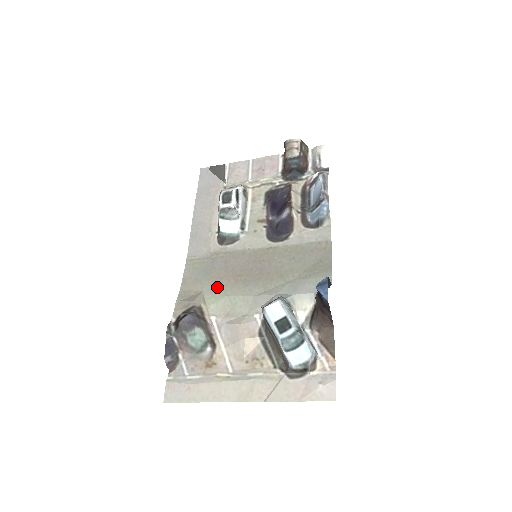
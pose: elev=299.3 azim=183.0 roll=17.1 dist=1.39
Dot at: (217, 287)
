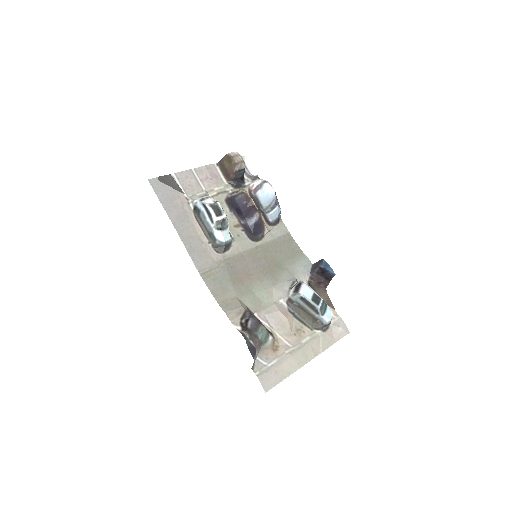
Dot at: (243, 289)
